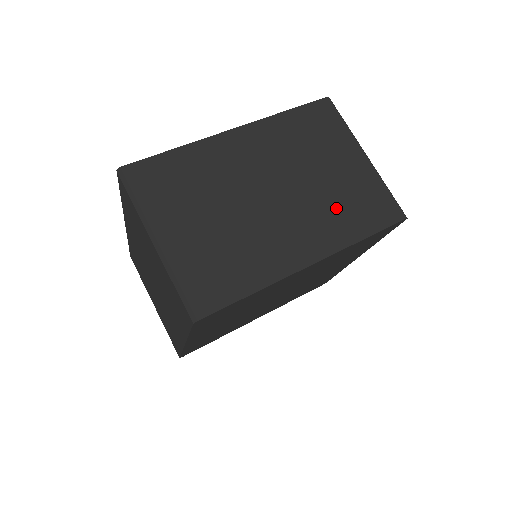
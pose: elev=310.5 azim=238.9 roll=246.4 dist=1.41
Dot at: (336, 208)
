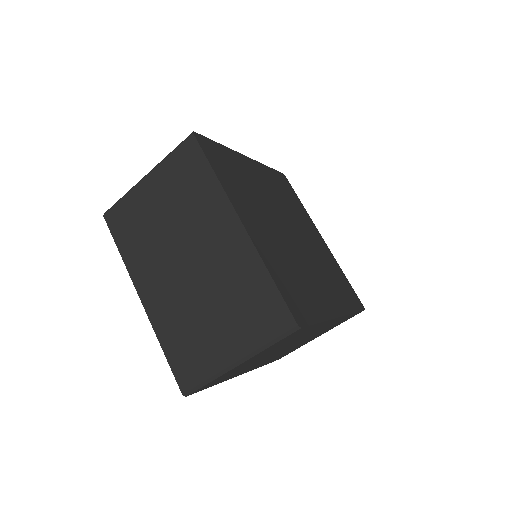
Dot at: occluded
